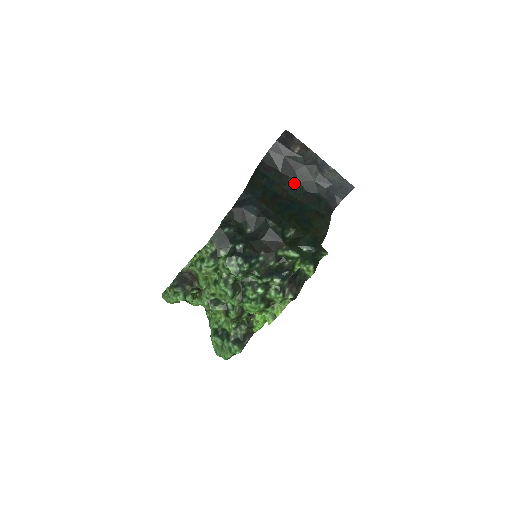
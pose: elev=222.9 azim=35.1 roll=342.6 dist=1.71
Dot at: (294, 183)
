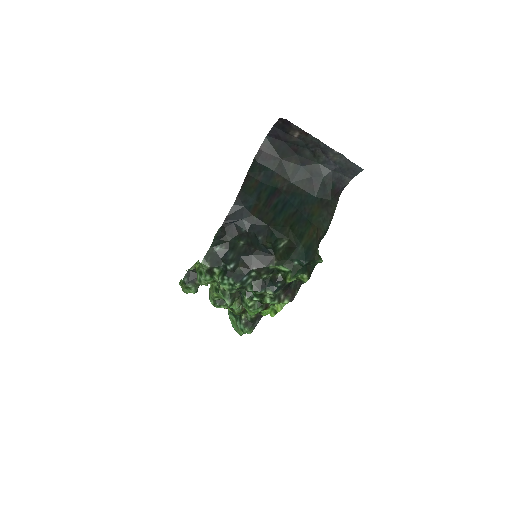
Dot at: (296, 169)
